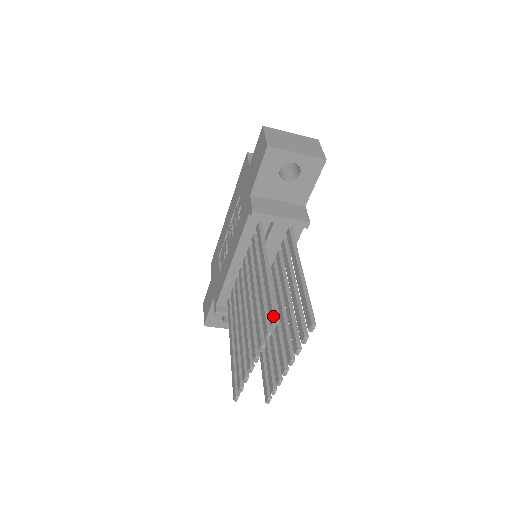
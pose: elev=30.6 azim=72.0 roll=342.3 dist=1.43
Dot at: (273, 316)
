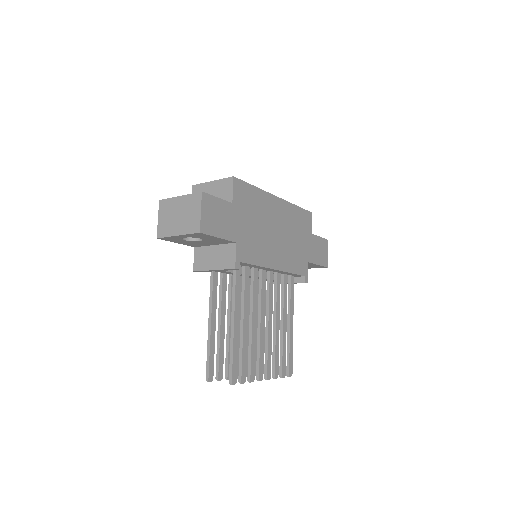
Dot at: occluded
